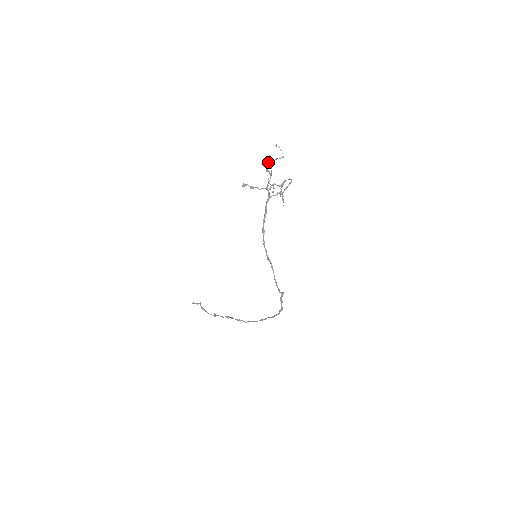
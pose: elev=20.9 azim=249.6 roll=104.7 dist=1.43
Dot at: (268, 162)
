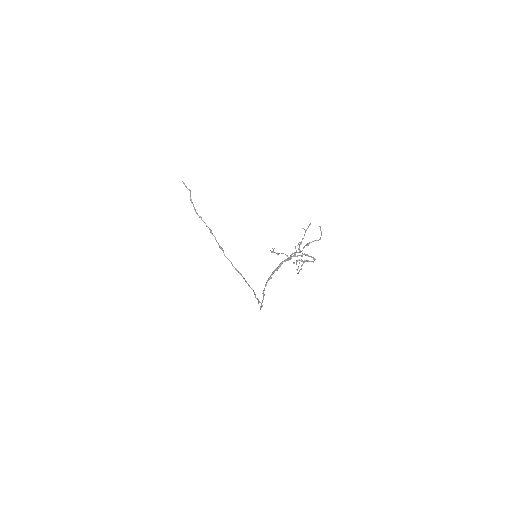
Dot at: (305, 231)
